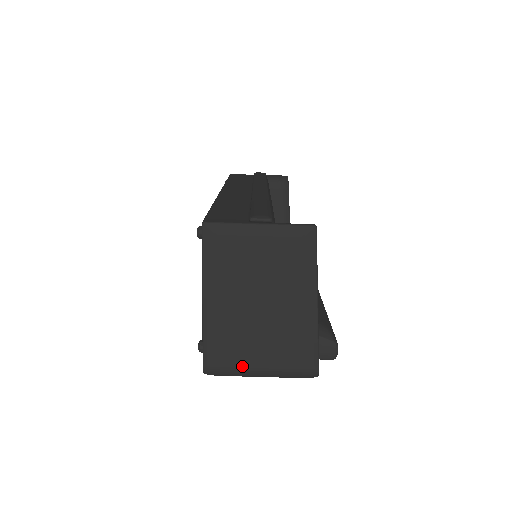
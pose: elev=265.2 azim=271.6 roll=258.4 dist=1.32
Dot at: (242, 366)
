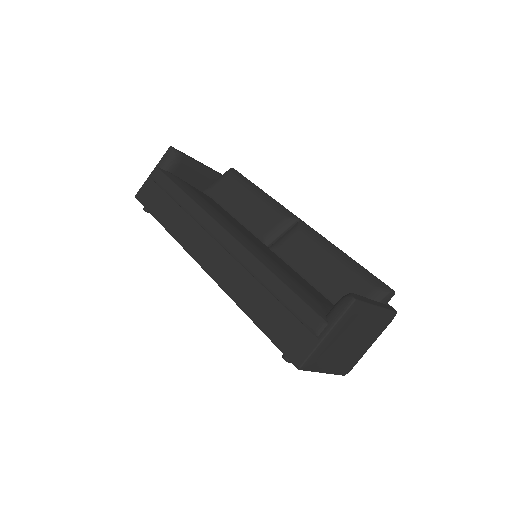
Dot at: (362, 356)
